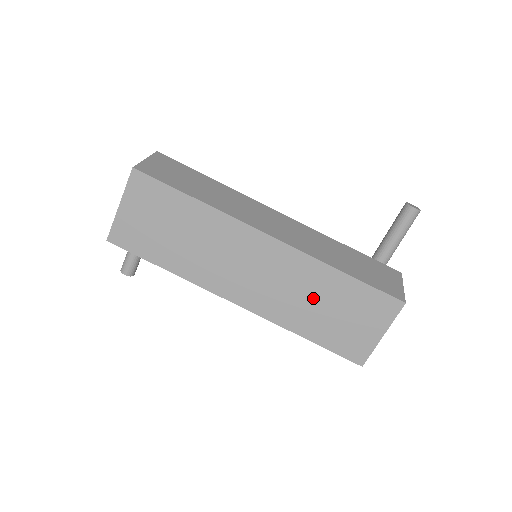
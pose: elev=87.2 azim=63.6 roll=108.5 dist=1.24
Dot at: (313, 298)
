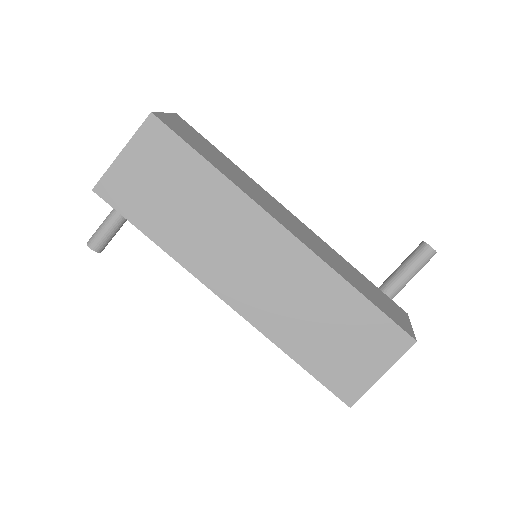
Dot at: (316, 313)
